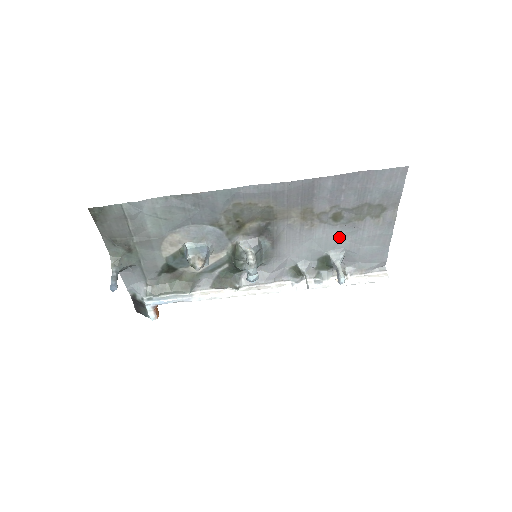
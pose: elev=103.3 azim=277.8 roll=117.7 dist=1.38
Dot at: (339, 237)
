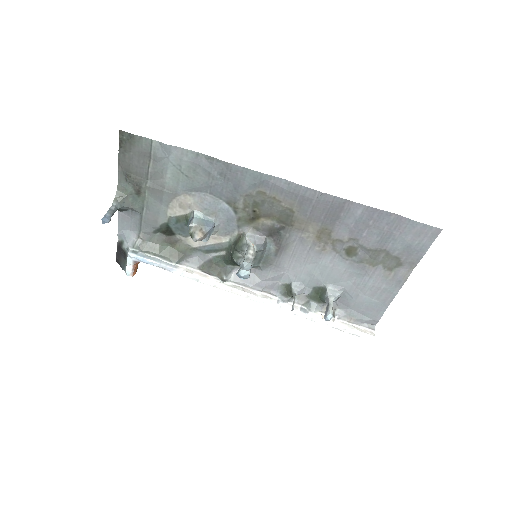
Dot at: (344, 273)
